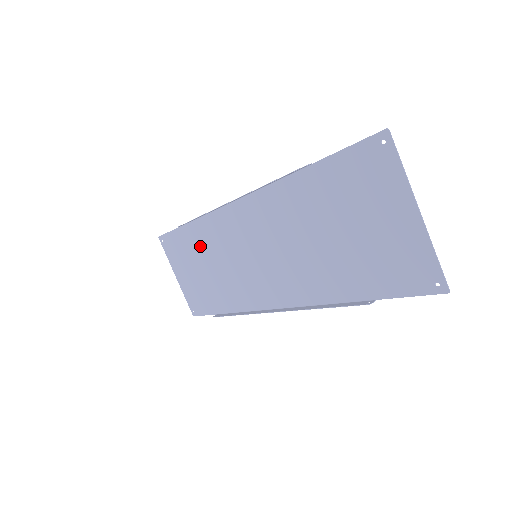
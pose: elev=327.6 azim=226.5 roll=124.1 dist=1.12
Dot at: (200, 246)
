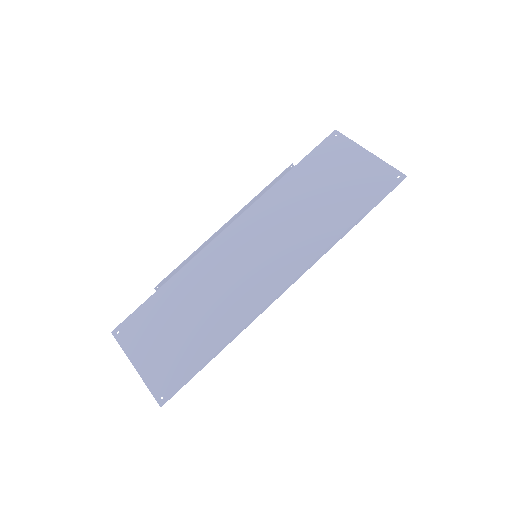
Dot at: (183, 295)
